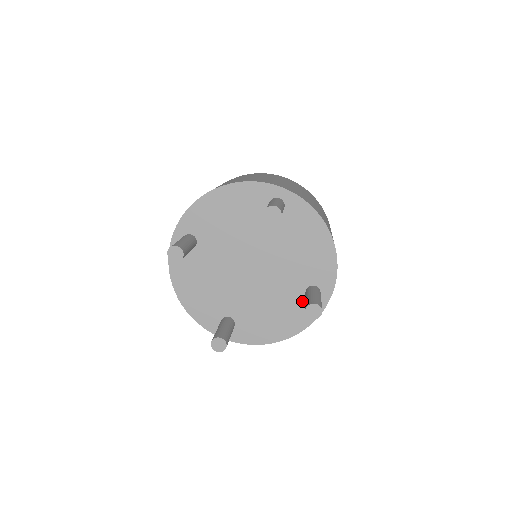
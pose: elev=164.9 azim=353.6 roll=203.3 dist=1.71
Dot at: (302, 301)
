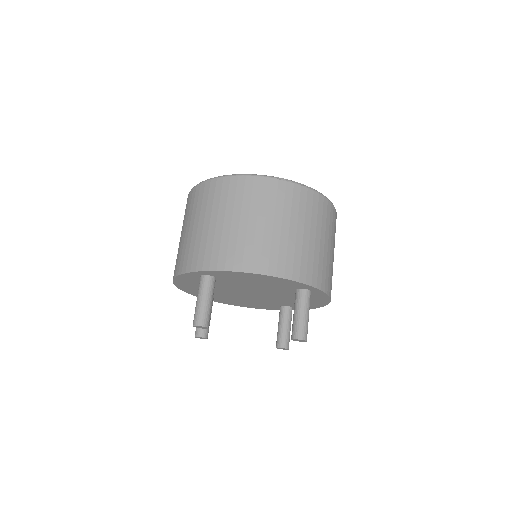
Dot at: (275, 306)
